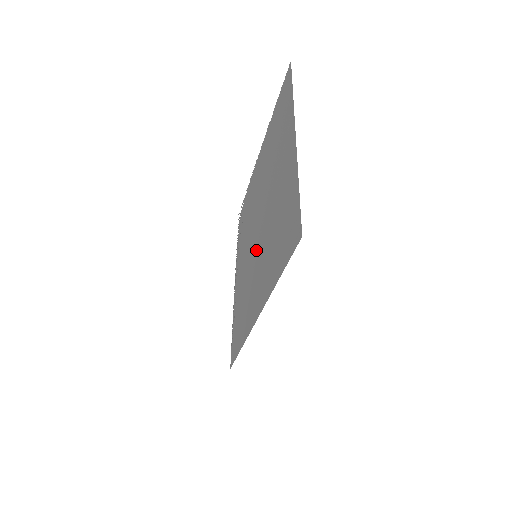
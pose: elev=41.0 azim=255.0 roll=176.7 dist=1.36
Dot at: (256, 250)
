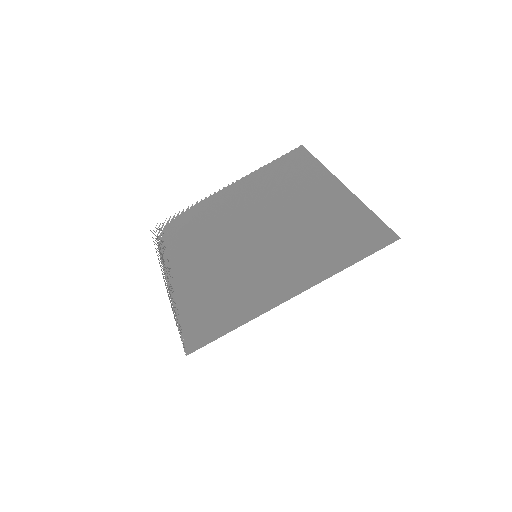
Dot at: (256, 251)
